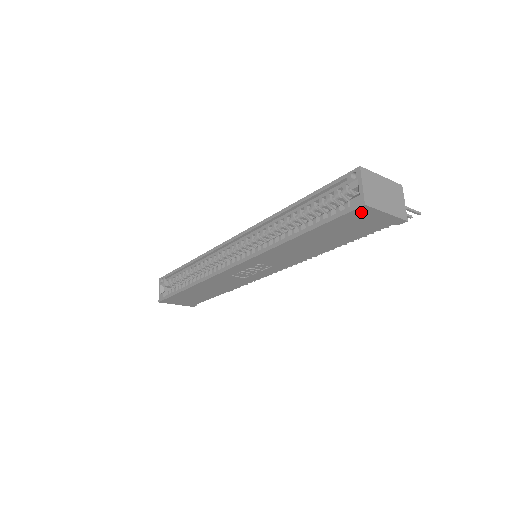
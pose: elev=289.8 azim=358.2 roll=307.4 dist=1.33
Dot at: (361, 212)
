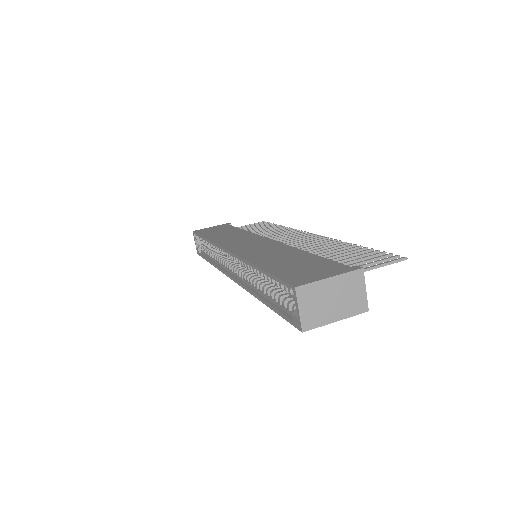
Dot at: occluded
